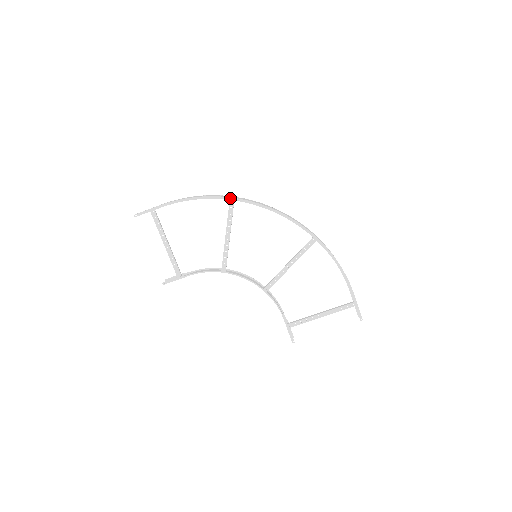
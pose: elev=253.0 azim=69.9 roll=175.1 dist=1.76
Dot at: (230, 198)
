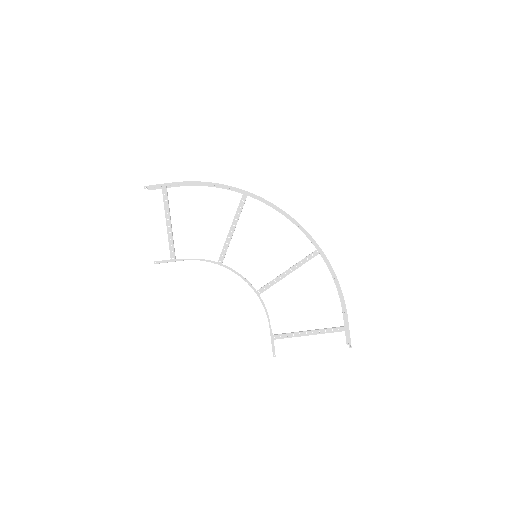
Dot at: (244, 191)
